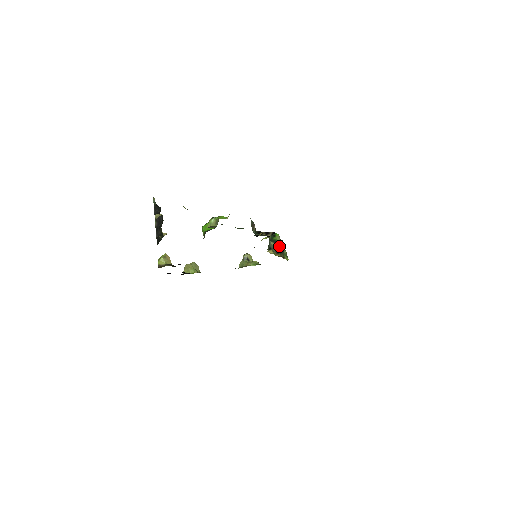
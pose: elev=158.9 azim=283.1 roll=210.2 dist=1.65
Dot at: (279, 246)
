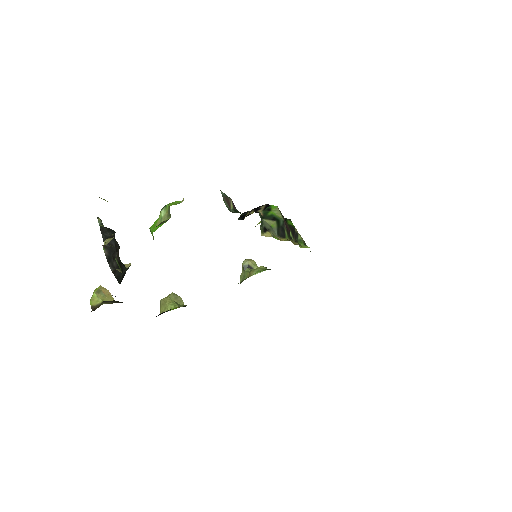
Dot at: (281, 224)
